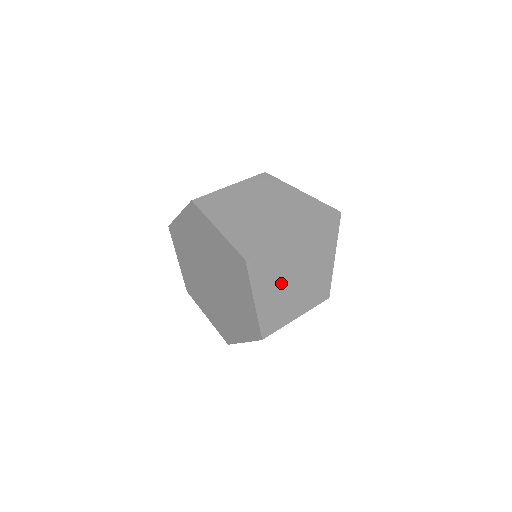
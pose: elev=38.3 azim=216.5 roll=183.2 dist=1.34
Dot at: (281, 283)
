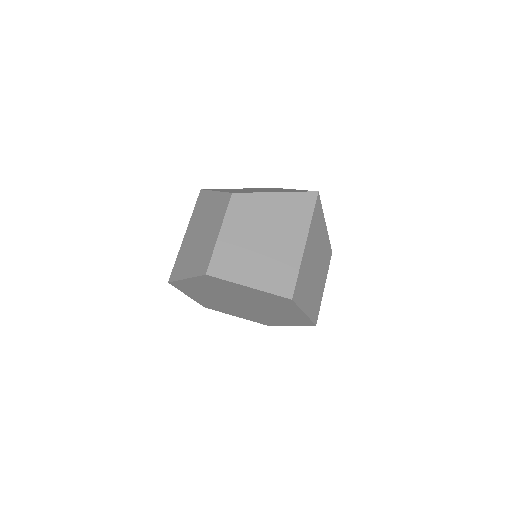
Dot at: (311, 283)
